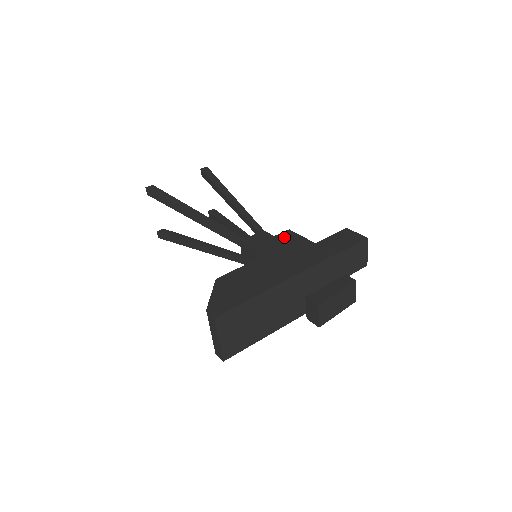
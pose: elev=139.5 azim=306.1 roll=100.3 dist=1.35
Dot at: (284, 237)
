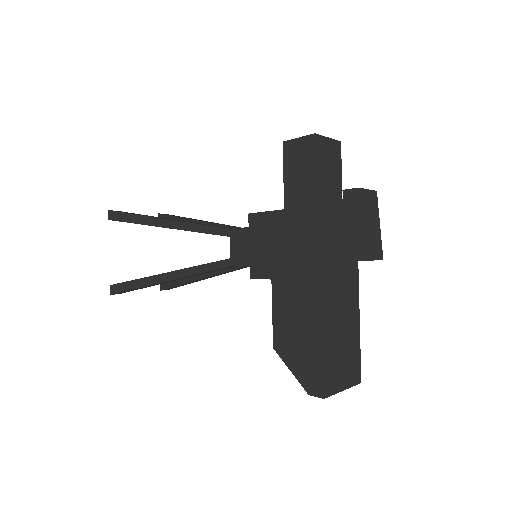
Dot at: (257, 231)
